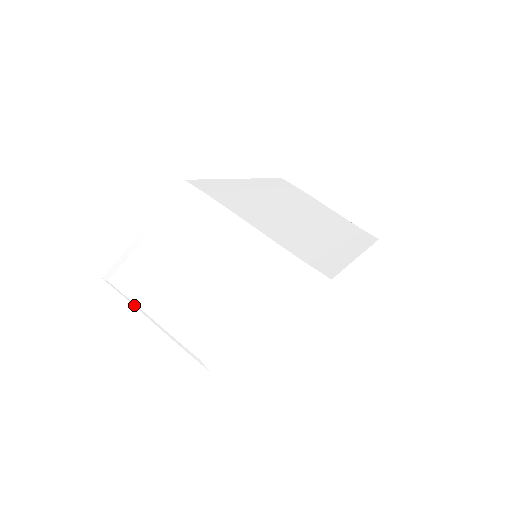
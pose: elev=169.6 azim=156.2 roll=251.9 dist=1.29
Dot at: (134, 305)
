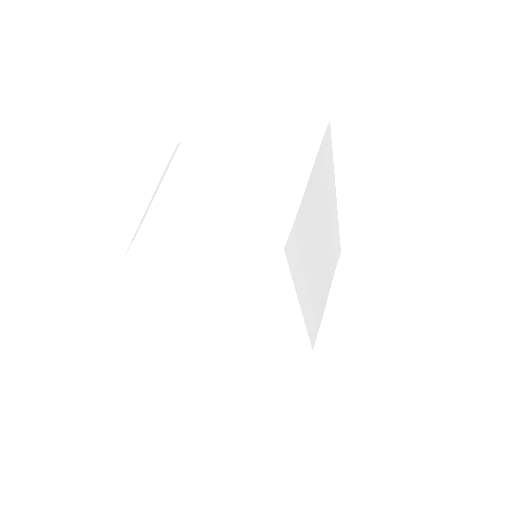
Dot at: (171, 252)
